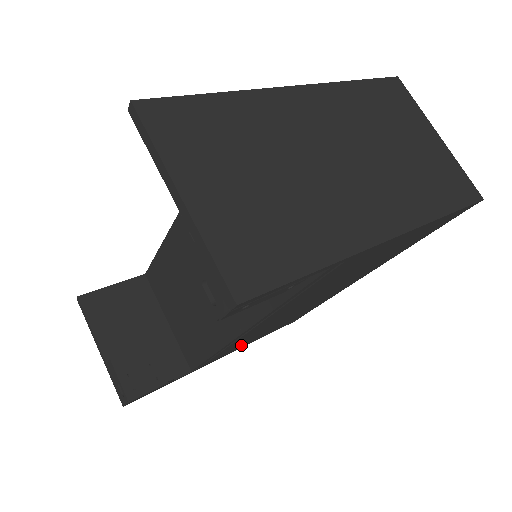
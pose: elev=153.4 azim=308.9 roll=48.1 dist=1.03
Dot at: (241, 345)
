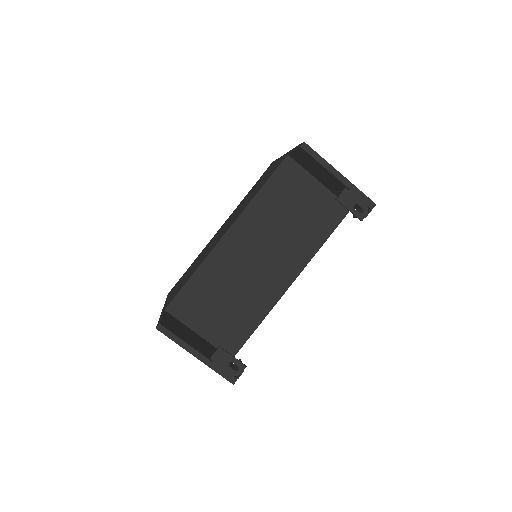
Dot at: occluded
